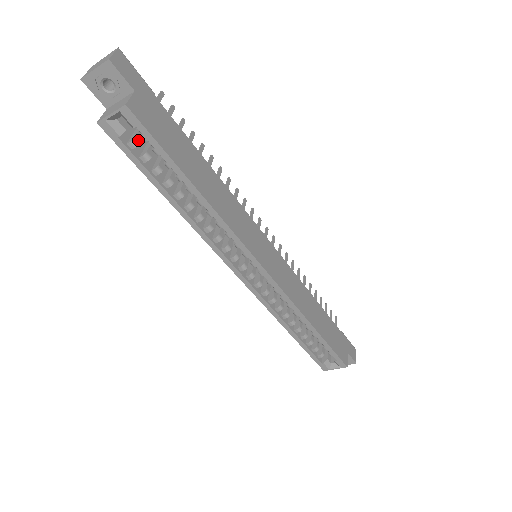
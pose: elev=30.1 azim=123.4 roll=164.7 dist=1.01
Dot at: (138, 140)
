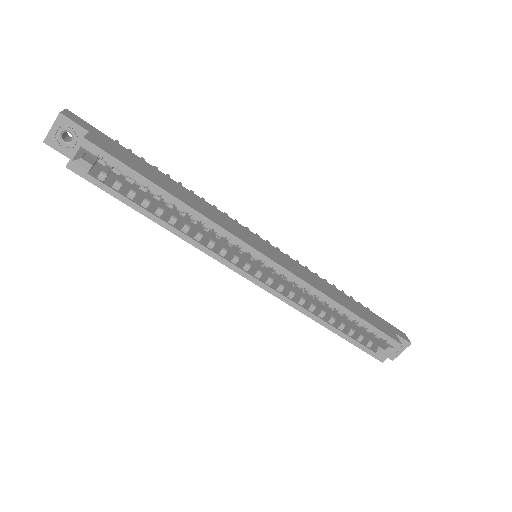
Dot at: (106, 172)
